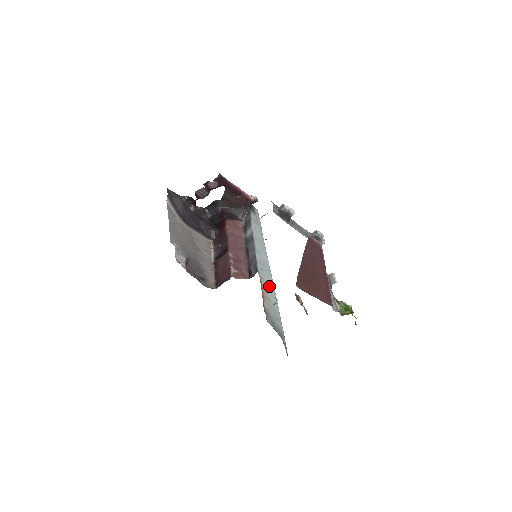
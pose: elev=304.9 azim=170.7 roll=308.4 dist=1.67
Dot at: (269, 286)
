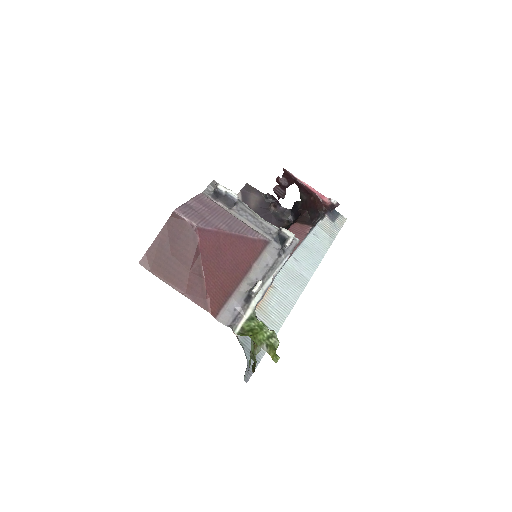
Dot at: (282, 300)
